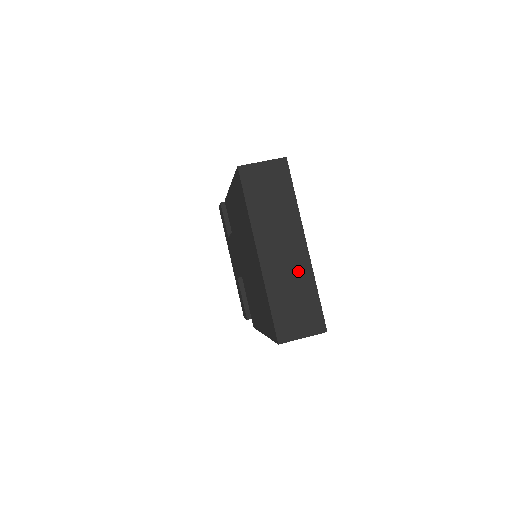
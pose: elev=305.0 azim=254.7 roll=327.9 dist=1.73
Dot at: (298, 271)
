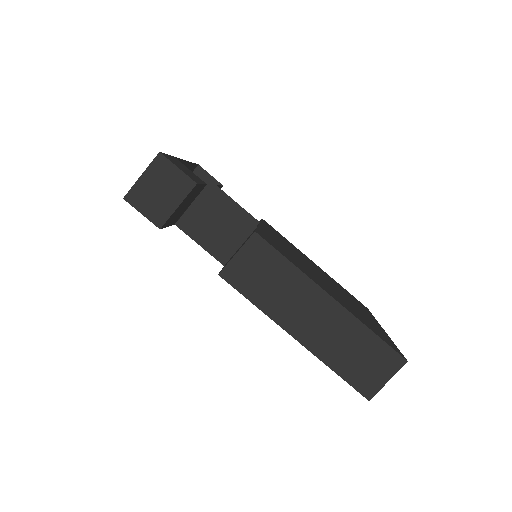
Dot at: occluded
